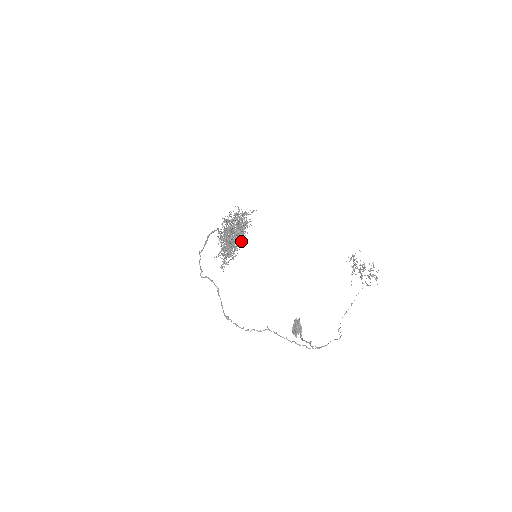
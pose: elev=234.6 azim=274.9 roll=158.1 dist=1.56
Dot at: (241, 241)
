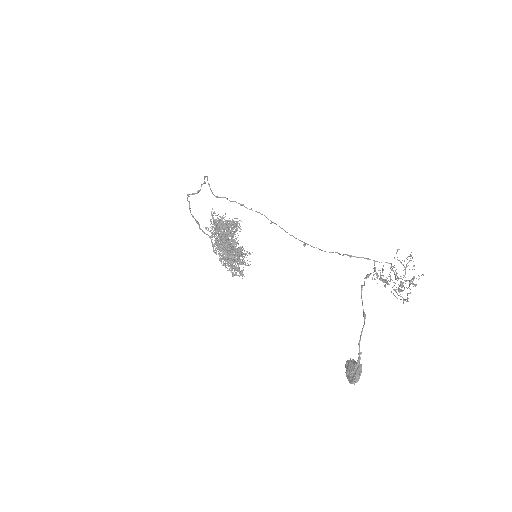
Dot at: (234, 224)
